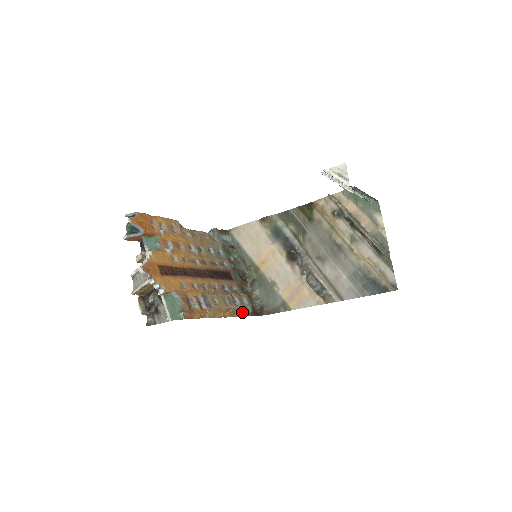
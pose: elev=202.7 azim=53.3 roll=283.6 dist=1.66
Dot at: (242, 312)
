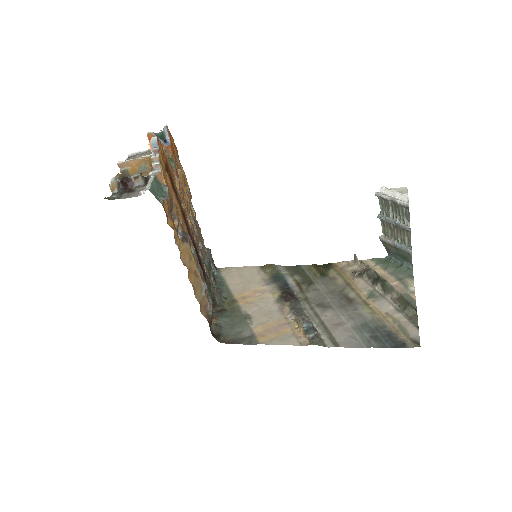
Dot at: (202, 302)
